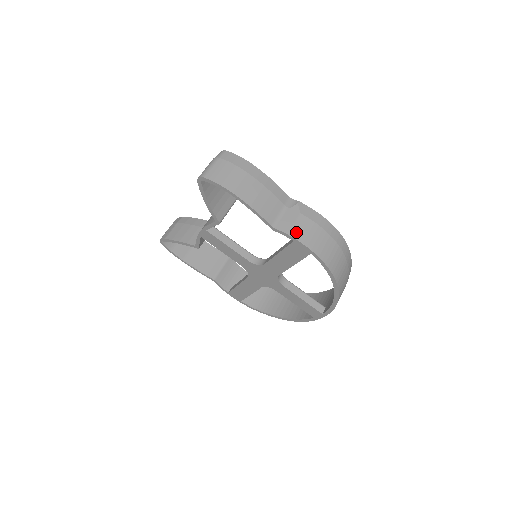
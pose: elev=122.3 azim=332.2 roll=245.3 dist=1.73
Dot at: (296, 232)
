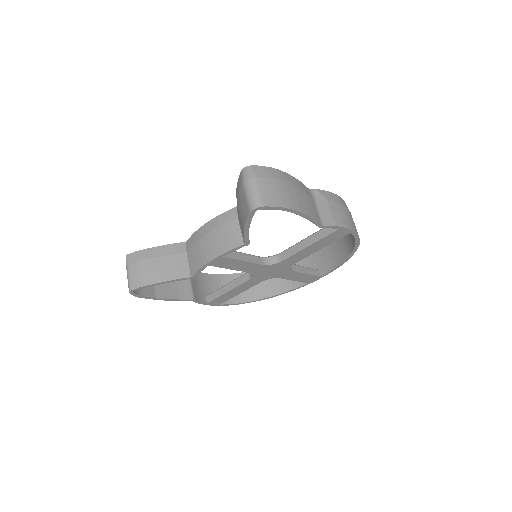
Dot at: (338, 220)
